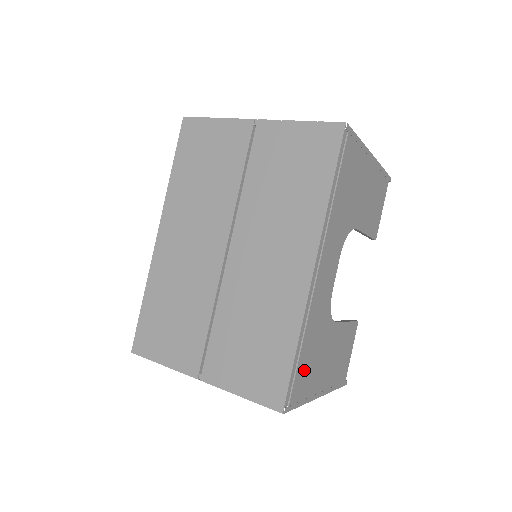
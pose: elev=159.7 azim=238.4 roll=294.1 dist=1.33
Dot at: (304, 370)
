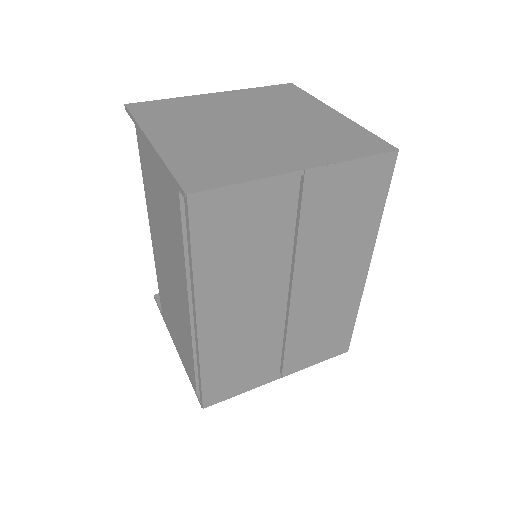
Dot at: occluded
